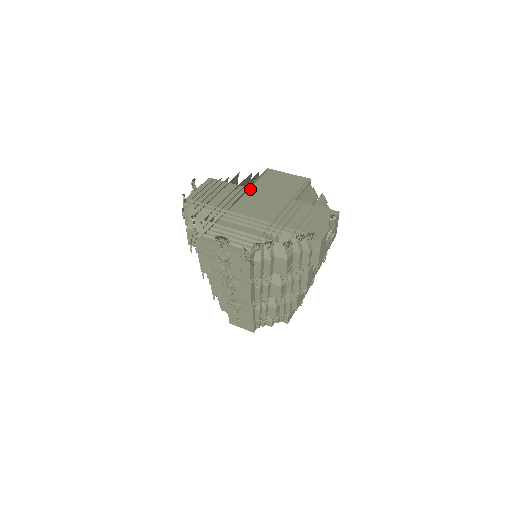
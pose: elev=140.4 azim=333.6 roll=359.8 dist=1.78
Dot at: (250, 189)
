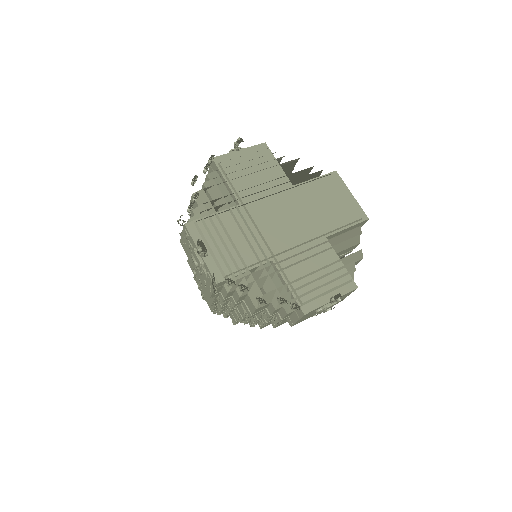
Dot at: (293, 189)
